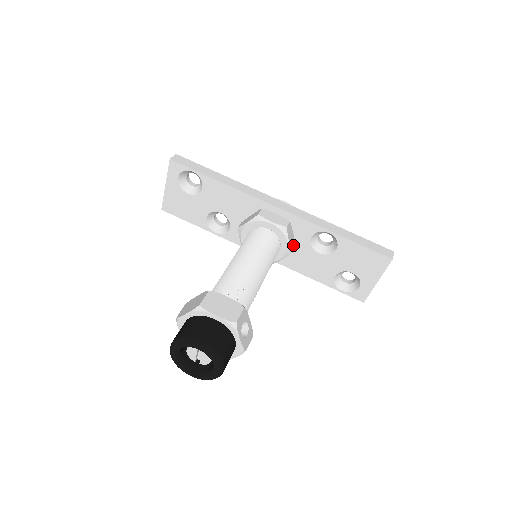
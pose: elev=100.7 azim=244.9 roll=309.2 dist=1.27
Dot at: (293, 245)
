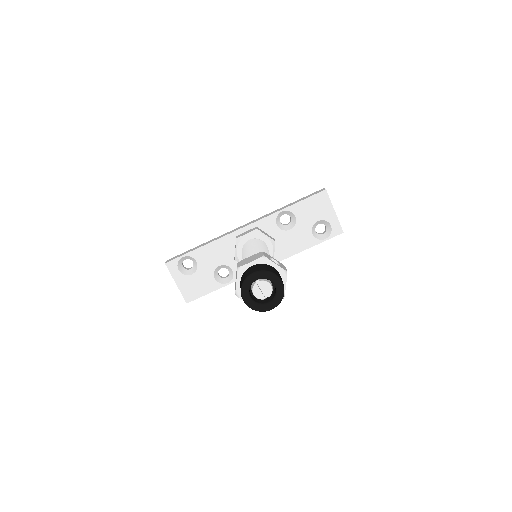
Dot at: (272, 238)
